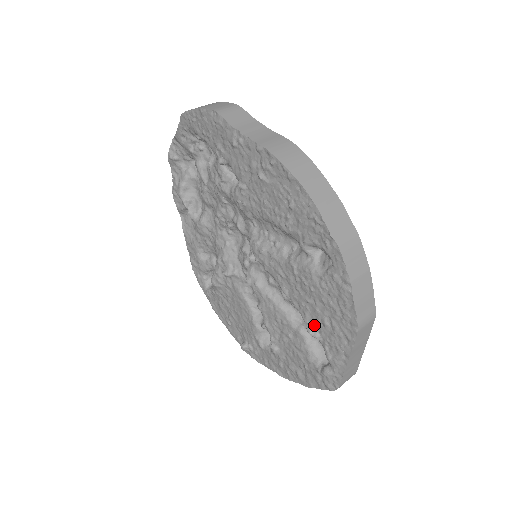
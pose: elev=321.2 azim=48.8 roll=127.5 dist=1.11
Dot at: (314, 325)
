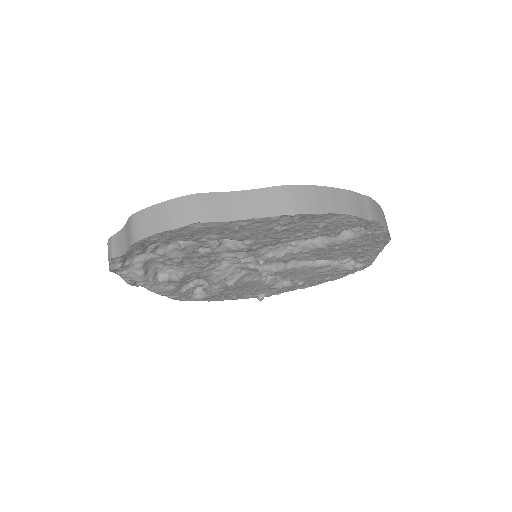
Dot at: (346, 258)
